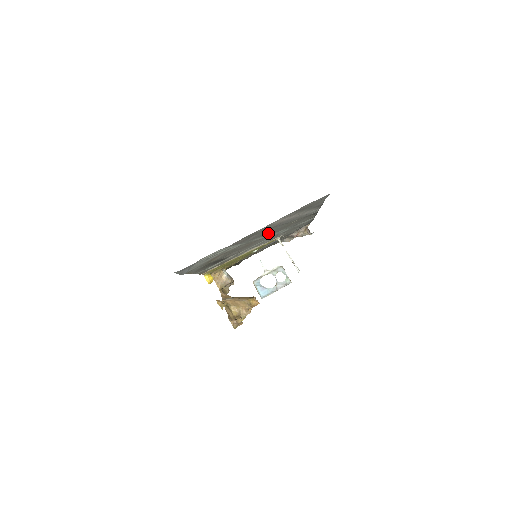
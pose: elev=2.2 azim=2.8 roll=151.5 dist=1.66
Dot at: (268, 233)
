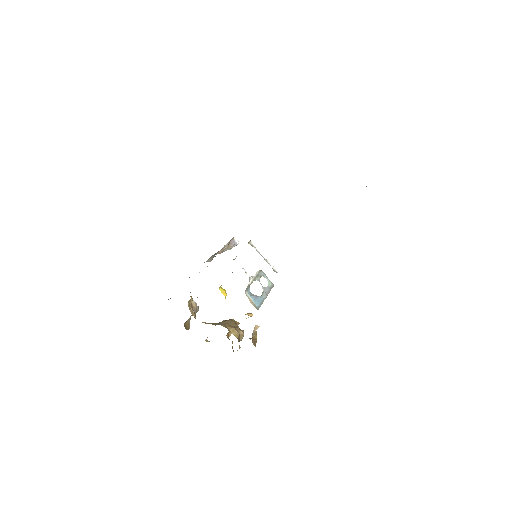
Dot at: occluded
